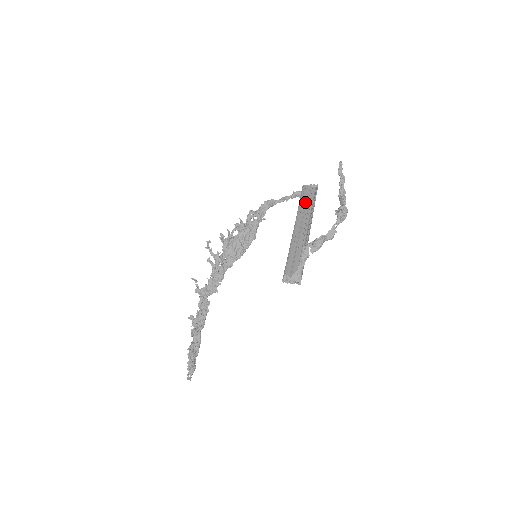
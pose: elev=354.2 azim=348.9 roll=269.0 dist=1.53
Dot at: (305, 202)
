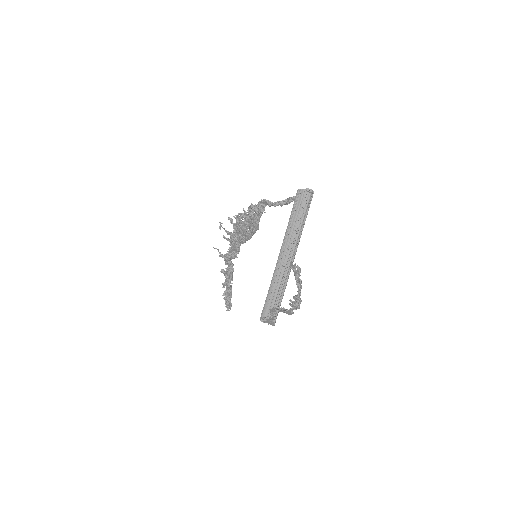
Dot at: (296, 218)
